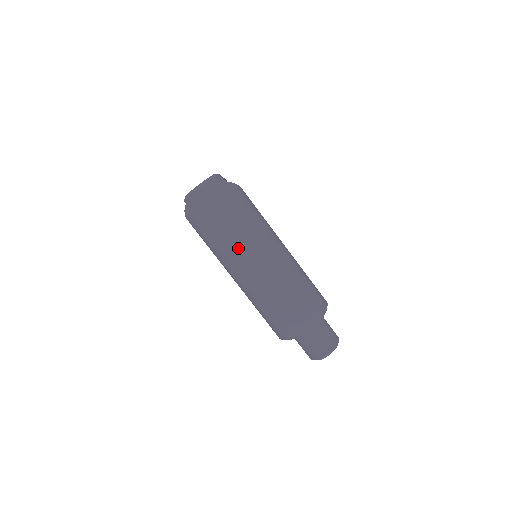
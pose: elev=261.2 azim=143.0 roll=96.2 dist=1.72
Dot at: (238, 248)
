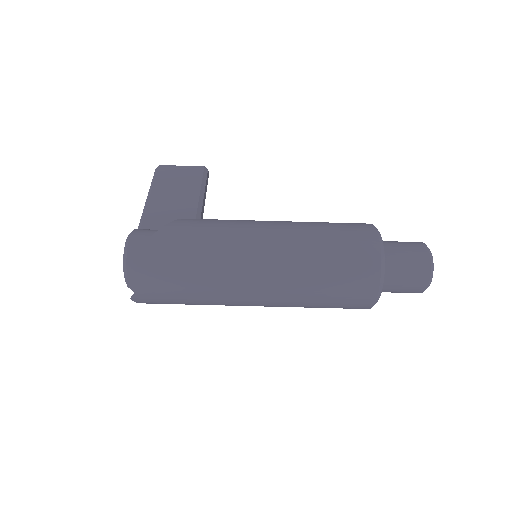
Dot at: (224, 297)
